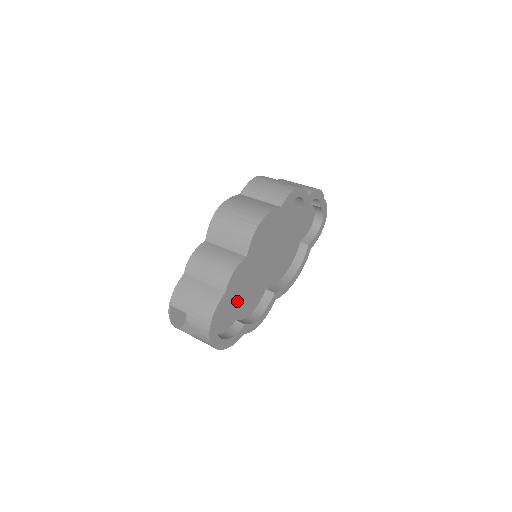
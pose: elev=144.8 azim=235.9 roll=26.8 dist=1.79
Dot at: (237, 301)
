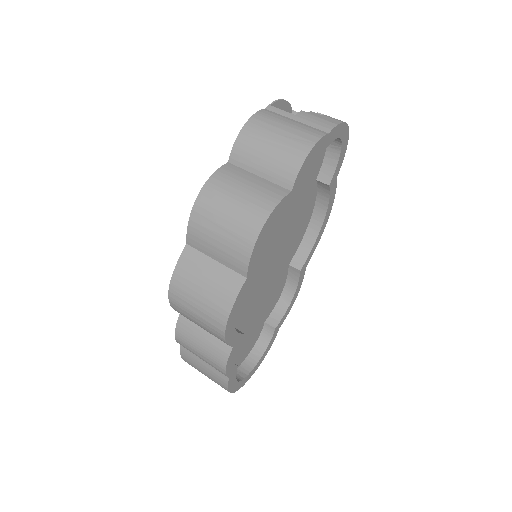
Dot at: (254, 323)
